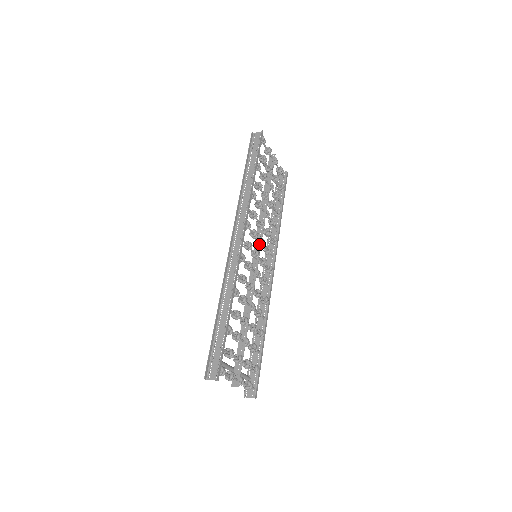
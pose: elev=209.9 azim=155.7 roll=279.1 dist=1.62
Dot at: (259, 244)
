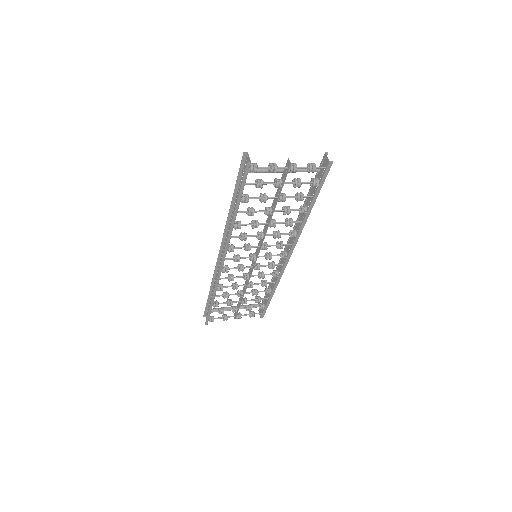
Dot at: (259, 249)
